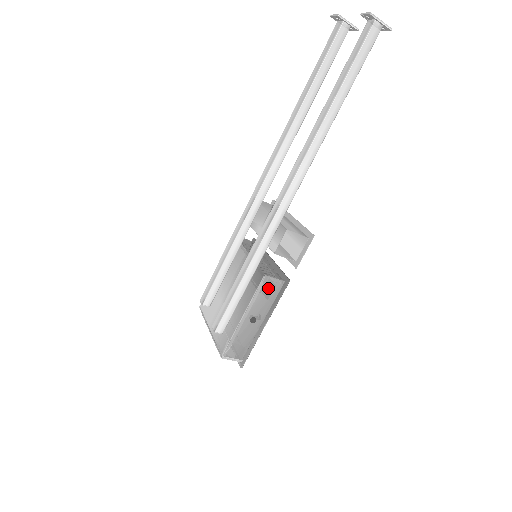
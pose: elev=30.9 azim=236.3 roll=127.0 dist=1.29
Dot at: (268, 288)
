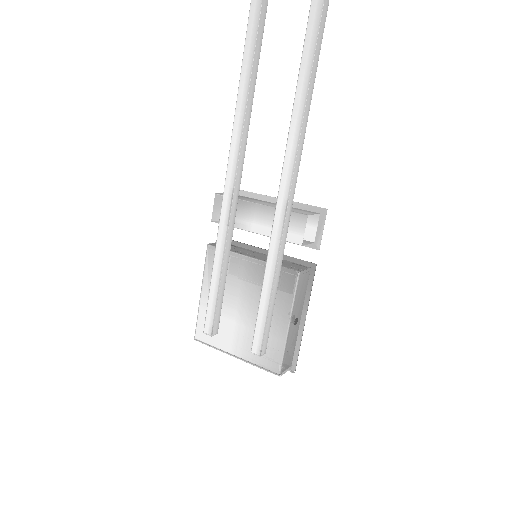
Dot at: (302, 283)
